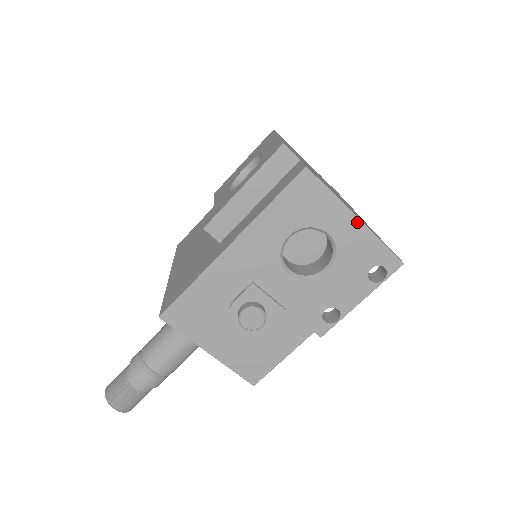
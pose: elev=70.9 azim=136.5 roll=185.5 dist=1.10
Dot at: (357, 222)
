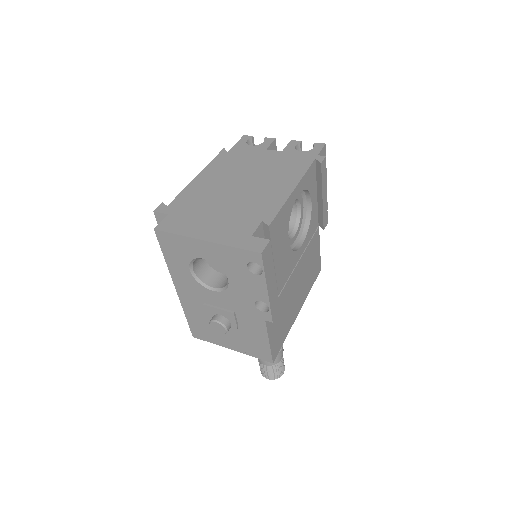
Dot at: (207, 243)
